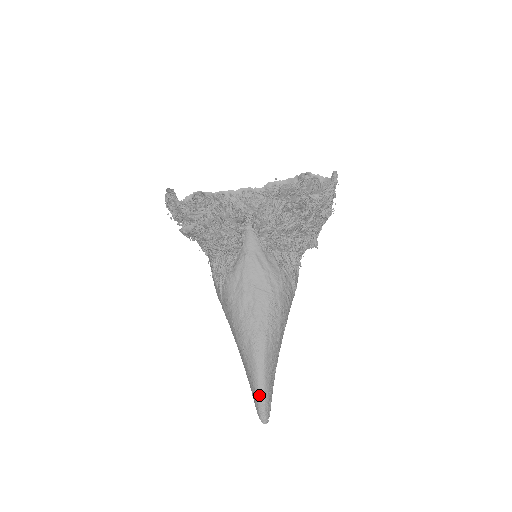
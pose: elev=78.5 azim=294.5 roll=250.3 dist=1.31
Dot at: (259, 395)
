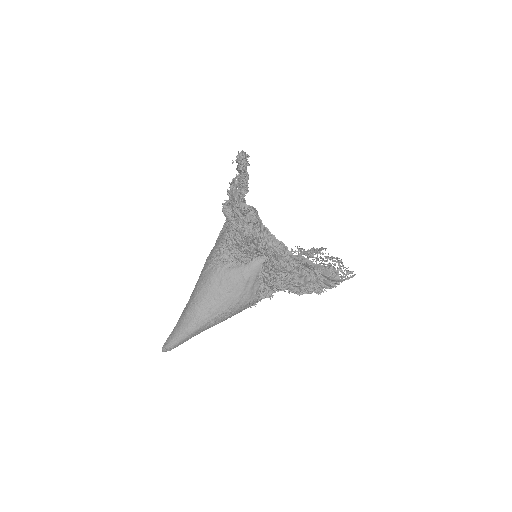
Dot at: (173, 342)
